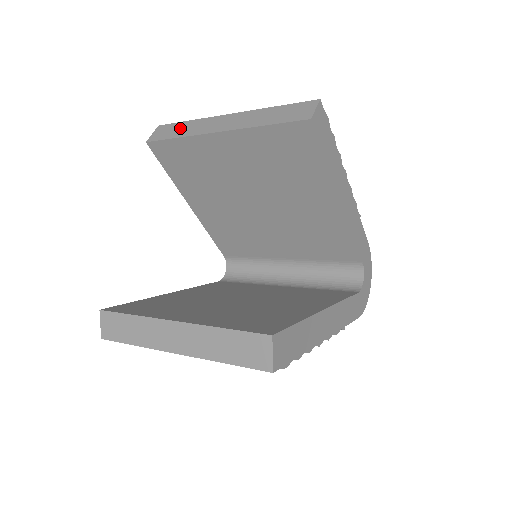
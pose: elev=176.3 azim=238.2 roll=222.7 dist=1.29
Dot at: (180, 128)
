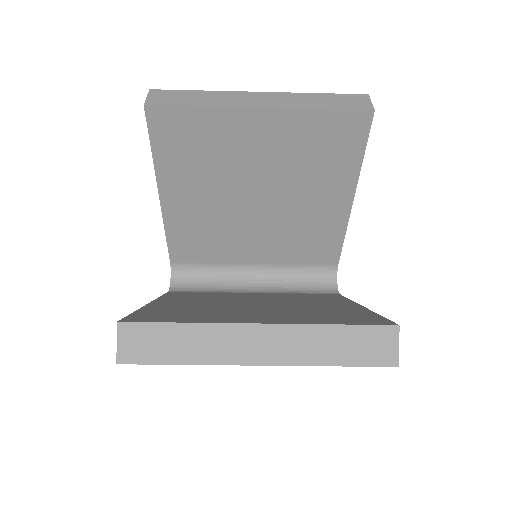
Dot at: (193, 96)
